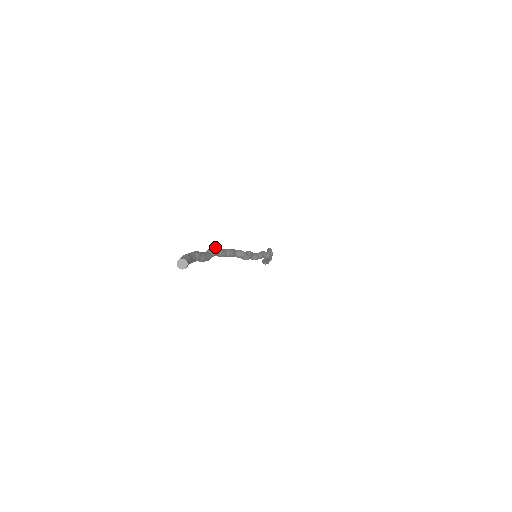
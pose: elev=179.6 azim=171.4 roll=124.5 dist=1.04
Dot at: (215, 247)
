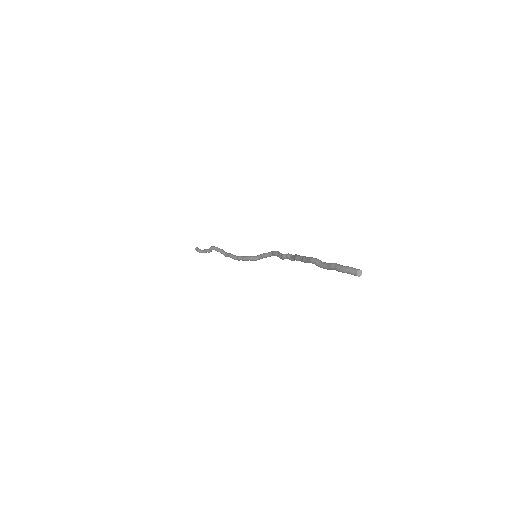
Dot at: (312, 257)
